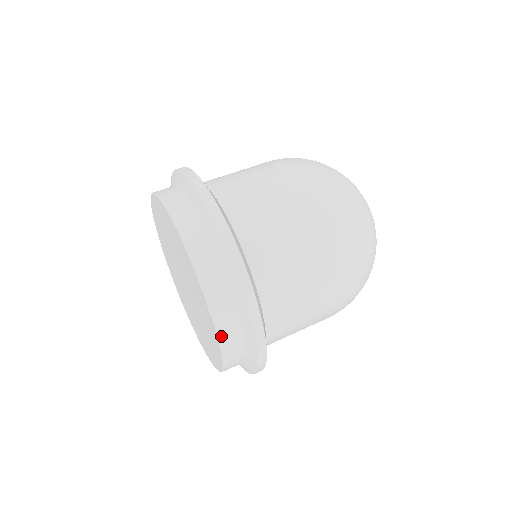
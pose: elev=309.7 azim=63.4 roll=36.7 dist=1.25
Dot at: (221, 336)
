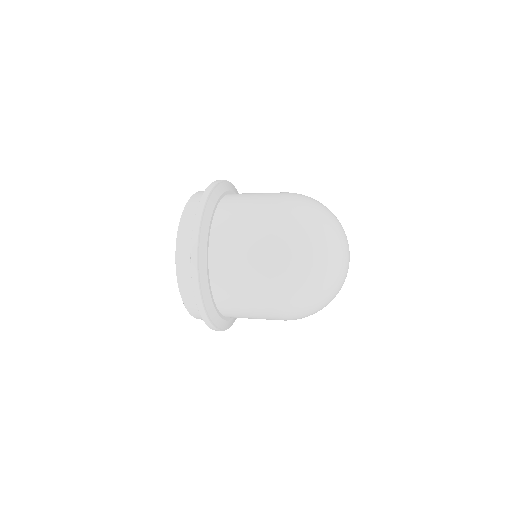
Dot at: (193, 197)
